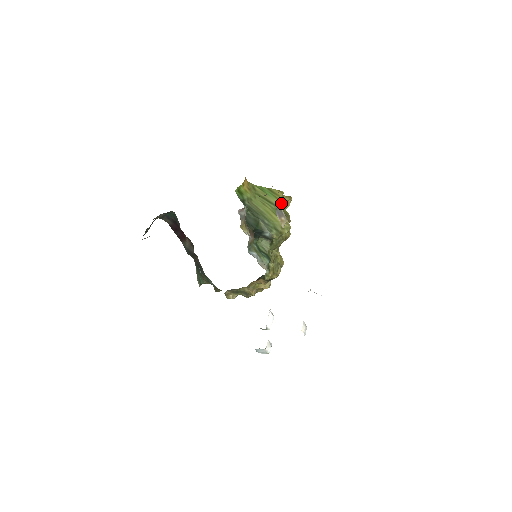
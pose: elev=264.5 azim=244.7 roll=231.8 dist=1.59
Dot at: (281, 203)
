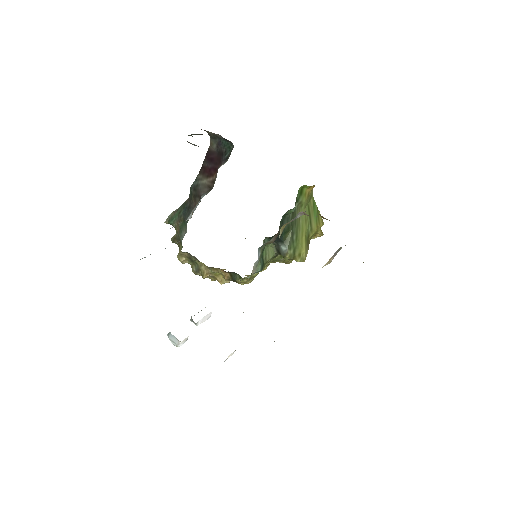
Dot at: (315, 232)
